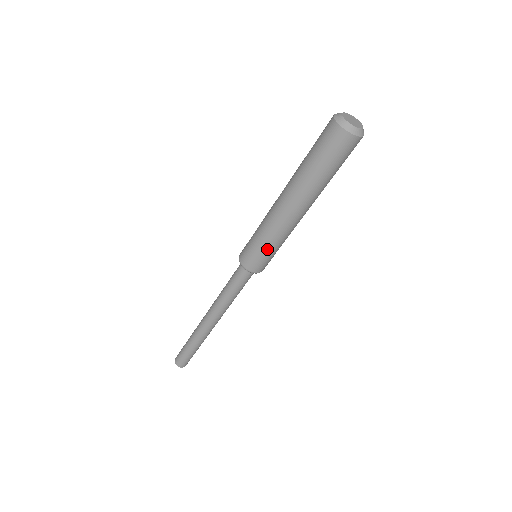
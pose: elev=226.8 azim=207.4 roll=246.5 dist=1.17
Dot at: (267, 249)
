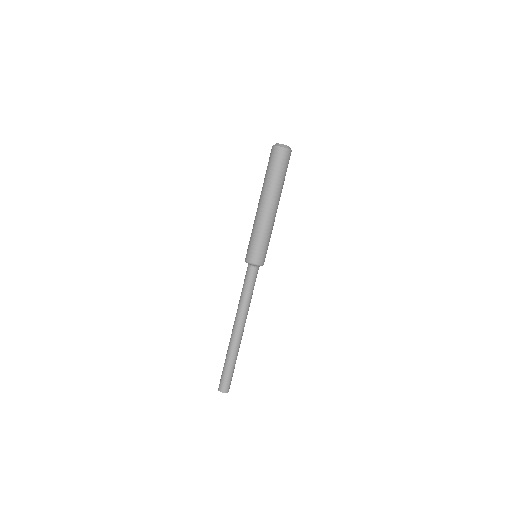
Dot at: (261, 241)
